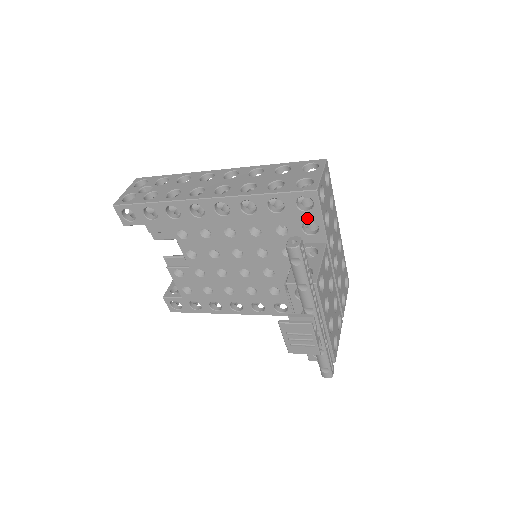
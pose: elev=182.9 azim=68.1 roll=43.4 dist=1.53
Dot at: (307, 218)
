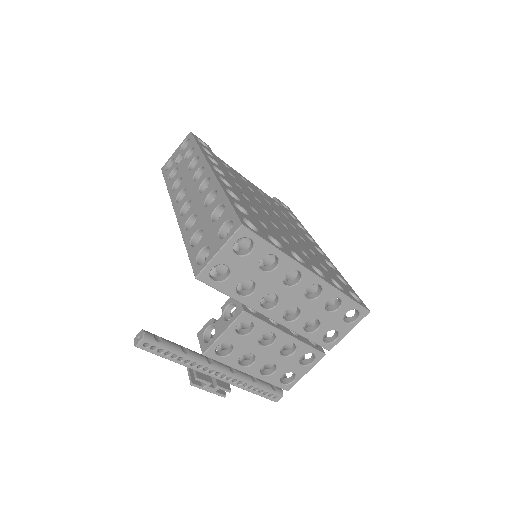
Dot at: occluded
